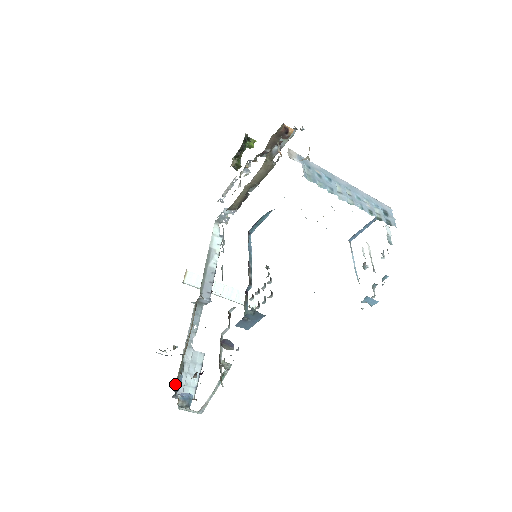
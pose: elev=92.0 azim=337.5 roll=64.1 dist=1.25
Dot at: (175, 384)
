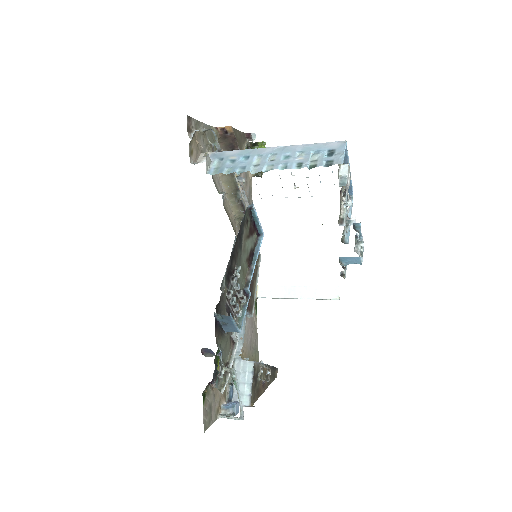
Dot at: (227, 395)
